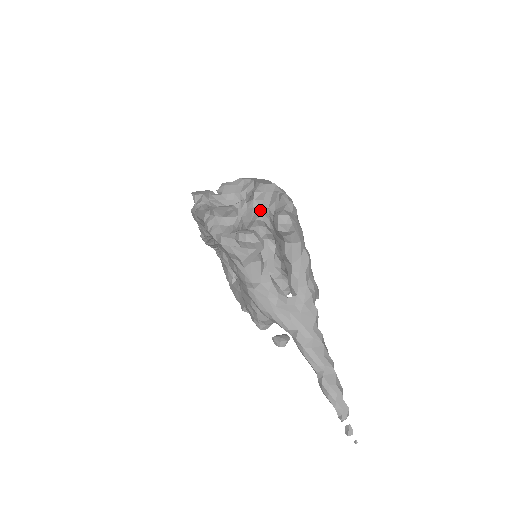
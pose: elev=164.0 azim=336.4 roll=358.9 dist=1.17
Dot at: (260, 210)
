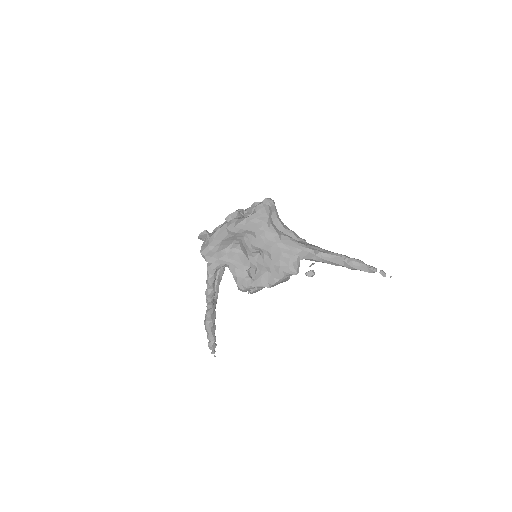
Dot at: occluded
